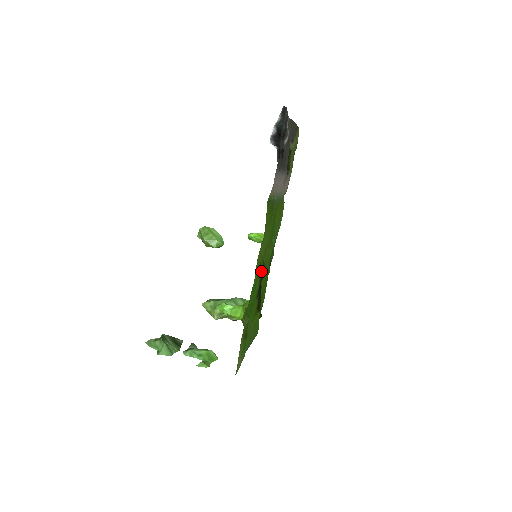
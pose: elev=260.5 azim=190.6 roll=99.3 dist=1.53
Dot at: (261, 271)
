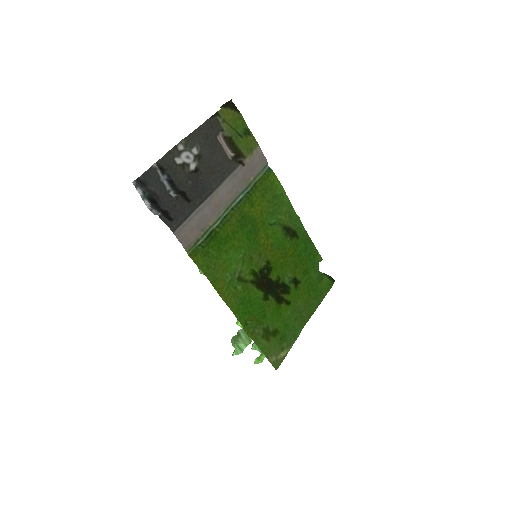
Dot at: (252, 282)
